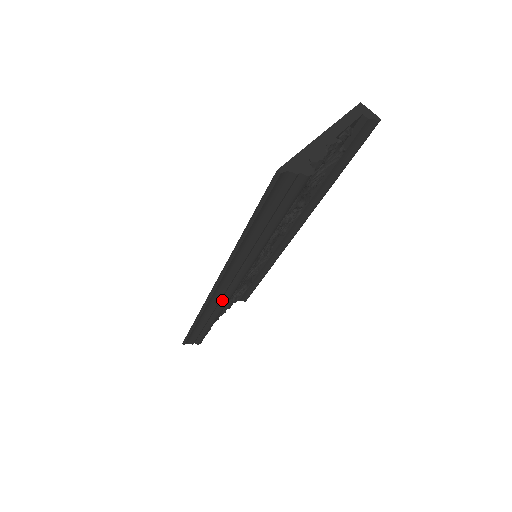
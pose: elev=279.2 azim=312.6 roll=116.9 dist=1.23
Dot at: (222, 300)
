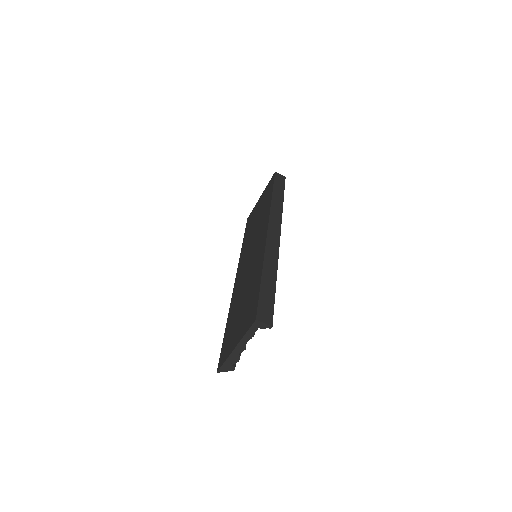
Dot at: occluded
